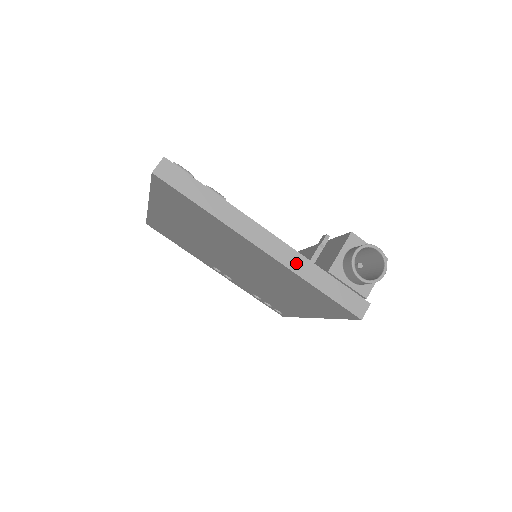
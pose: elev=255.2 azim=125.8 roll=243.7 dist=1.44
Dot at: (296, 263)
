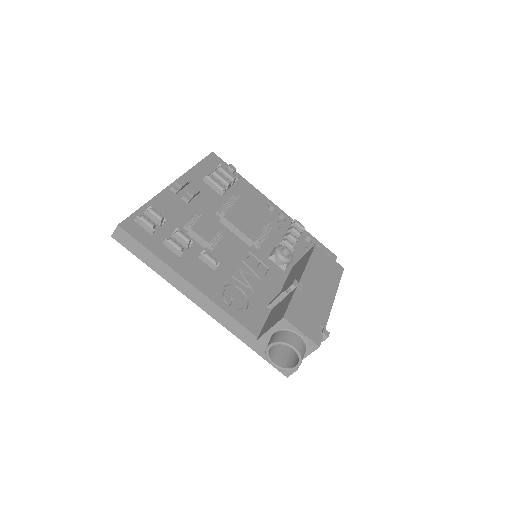
Dot at: (231, 325)
